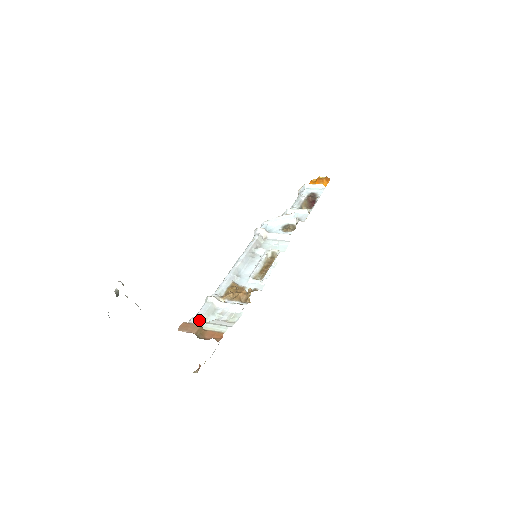
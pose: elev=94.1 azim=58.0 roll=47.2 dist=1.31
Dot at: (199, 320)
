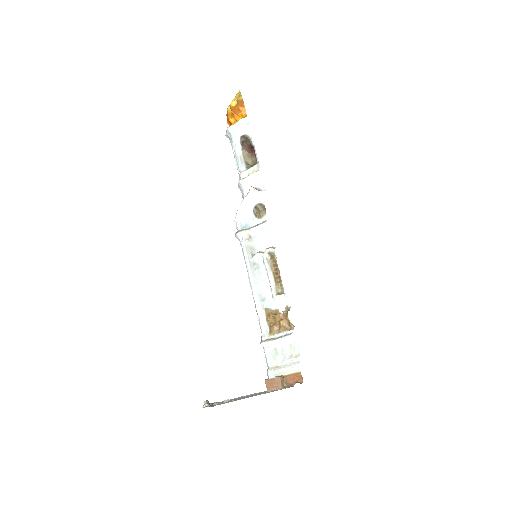
Dot at: (274, 372)
